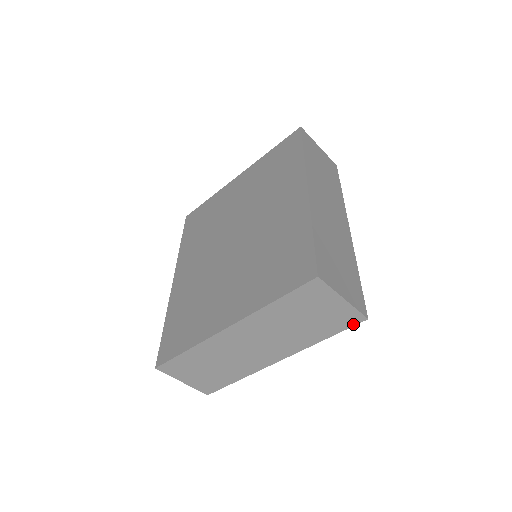
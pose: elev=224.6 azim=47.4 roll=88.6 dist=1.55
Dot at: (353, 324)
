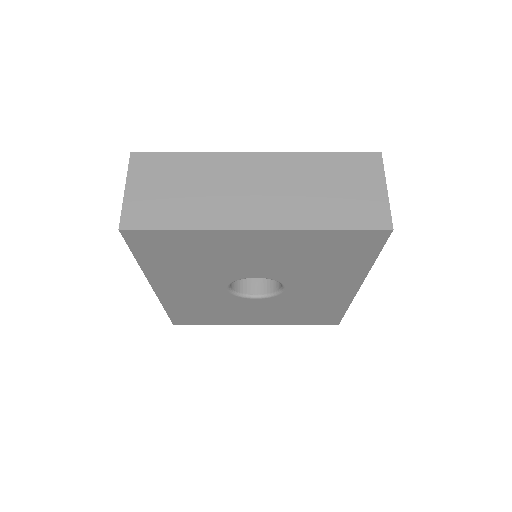
Dot at: (374, 227)
